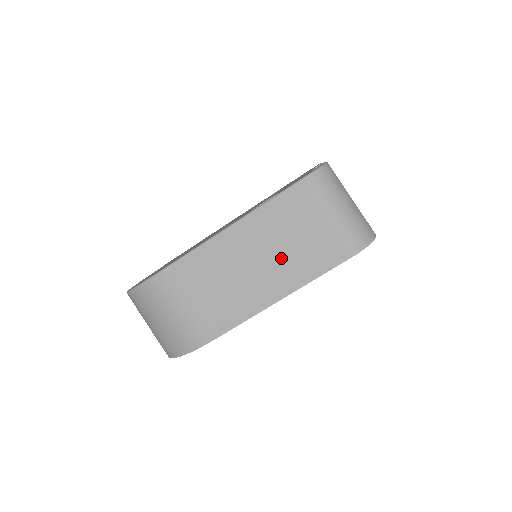
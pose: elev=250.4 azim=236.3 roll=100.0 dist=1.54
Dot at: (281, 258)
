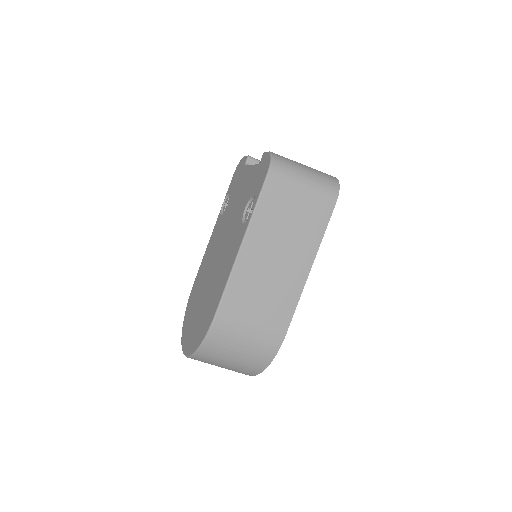
Dot at: (291, 240)
